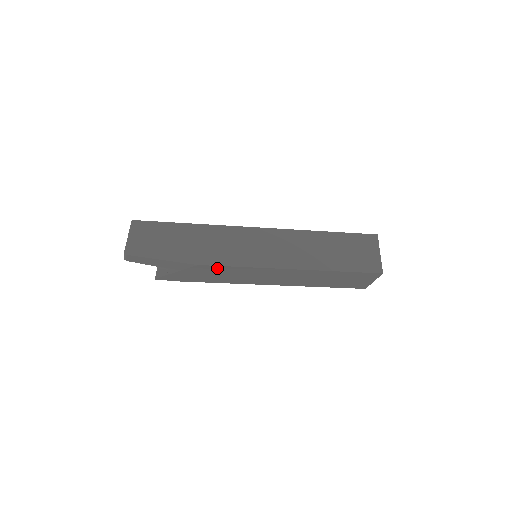
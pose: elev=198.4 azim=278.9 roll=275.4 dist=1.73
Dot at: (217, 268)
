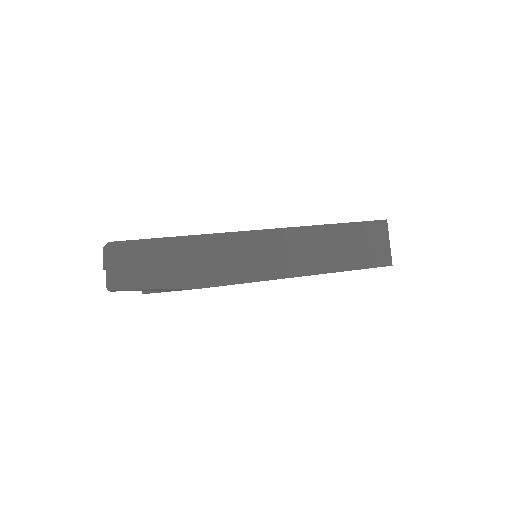
Dot at: occluded
